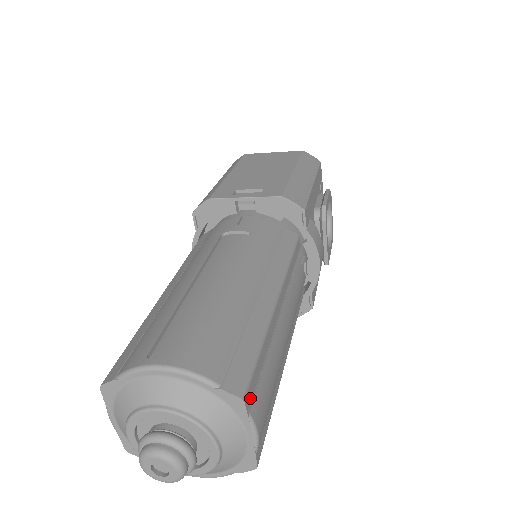
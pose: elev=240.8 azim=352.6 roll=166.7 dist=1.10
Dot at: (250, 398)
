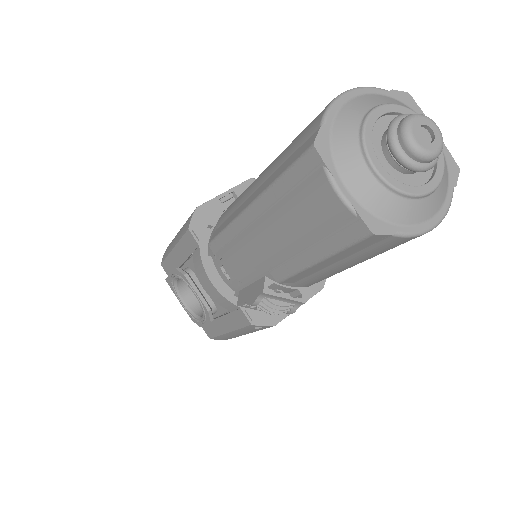
Dot at: occluded
